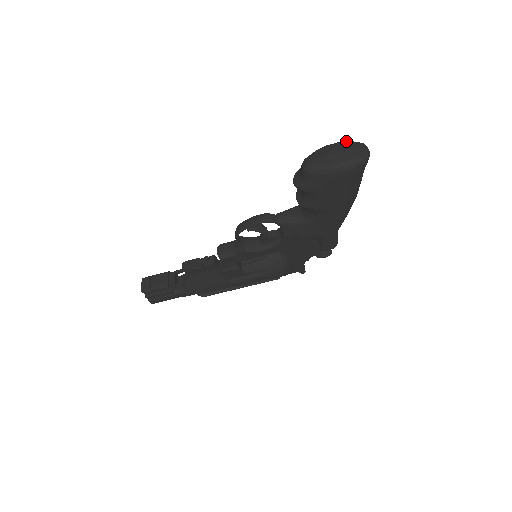
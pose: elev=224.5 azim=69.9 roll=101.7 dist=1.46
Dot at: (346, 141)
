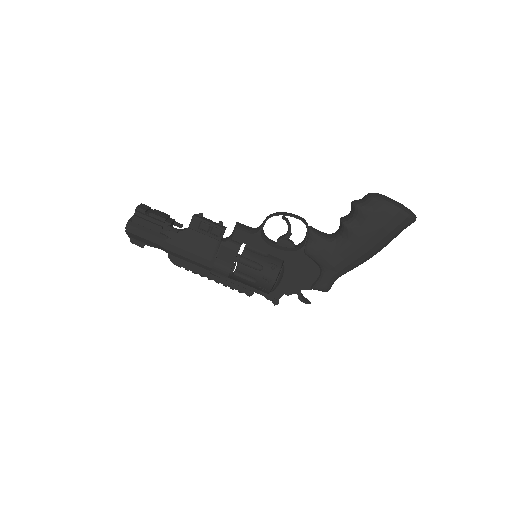
Dot at: occluded
